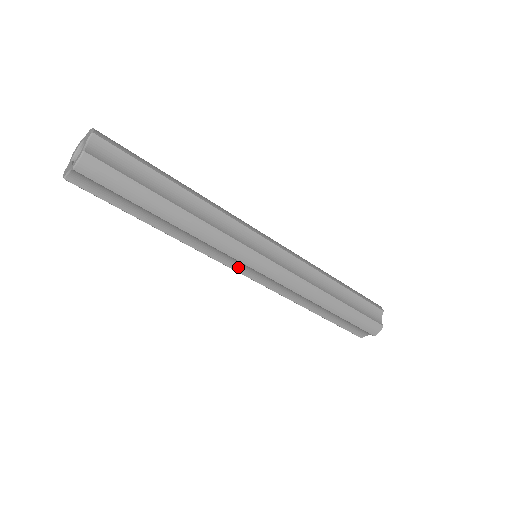
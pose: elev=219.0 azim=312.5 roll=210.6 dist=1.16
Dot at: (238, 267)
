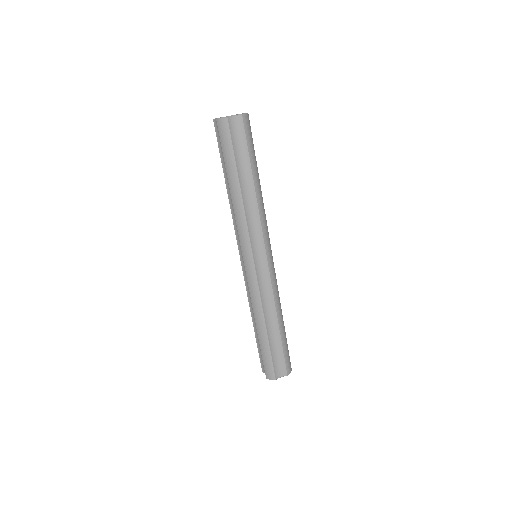
Dot at: (240, 248)
